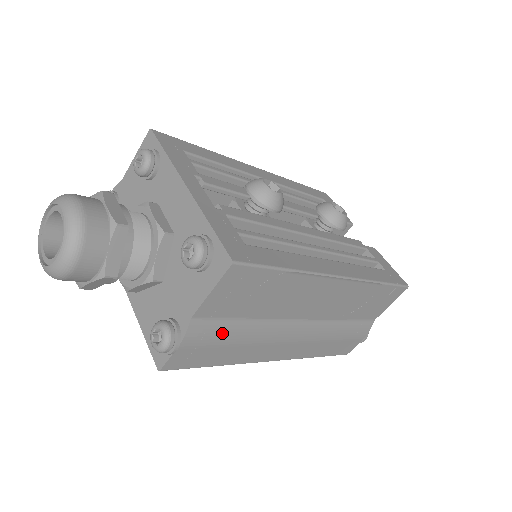
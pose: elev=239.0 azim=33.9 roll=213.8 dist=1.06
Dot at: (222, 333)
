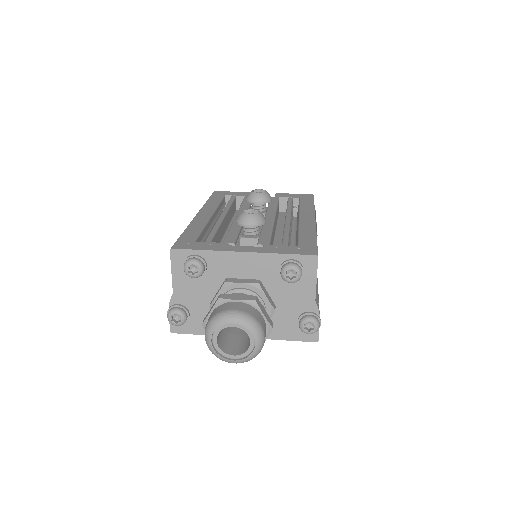
Dot at: occluded
